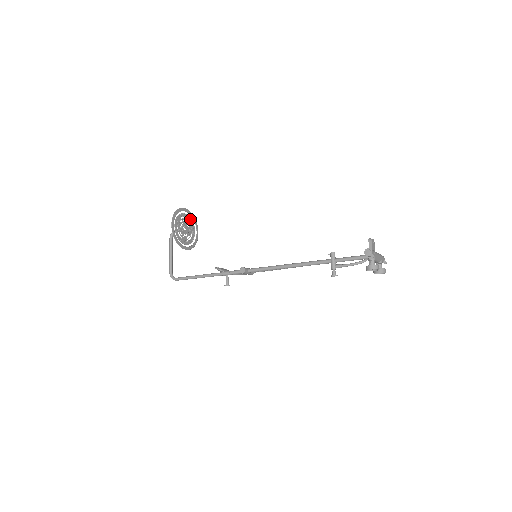
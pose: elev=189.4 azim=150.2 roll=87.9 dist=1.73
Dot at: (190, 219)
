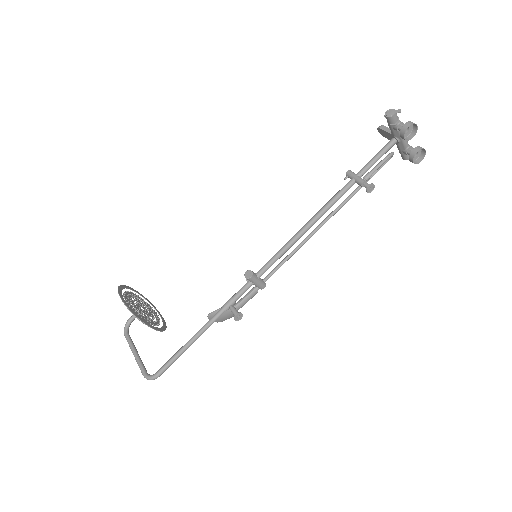
Dot at: (144, 302)
